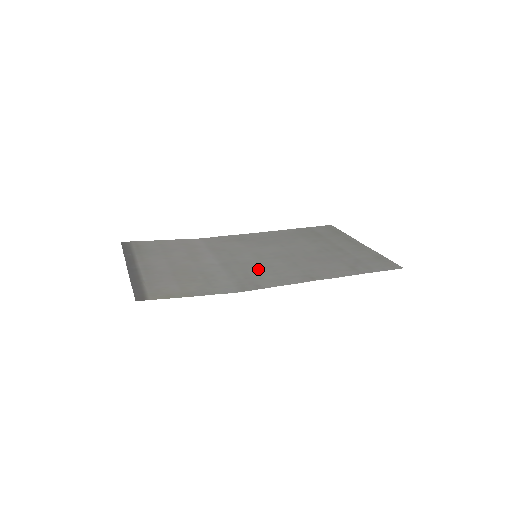
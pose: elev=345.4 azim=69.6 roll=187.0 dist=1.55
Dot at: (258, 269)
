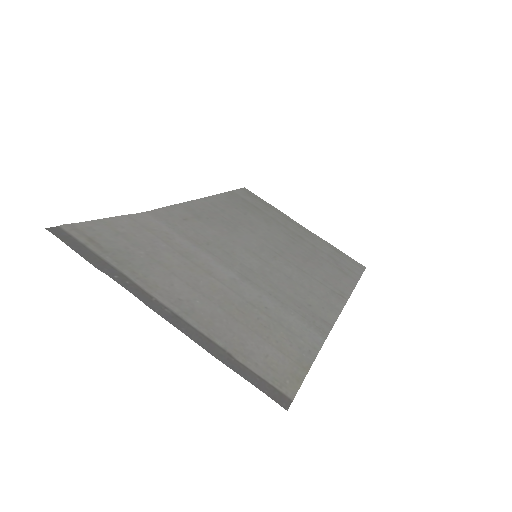
Dot at: (288, 285)
